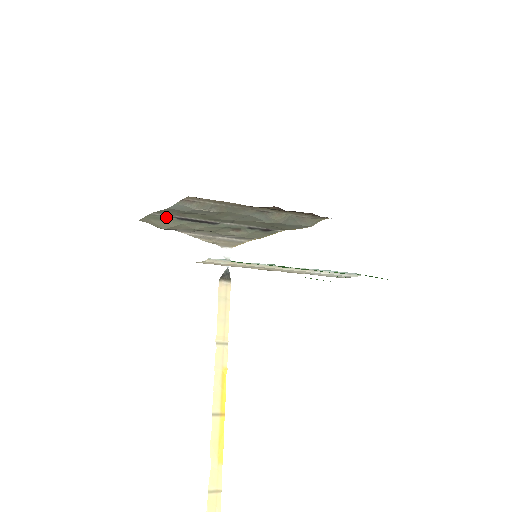
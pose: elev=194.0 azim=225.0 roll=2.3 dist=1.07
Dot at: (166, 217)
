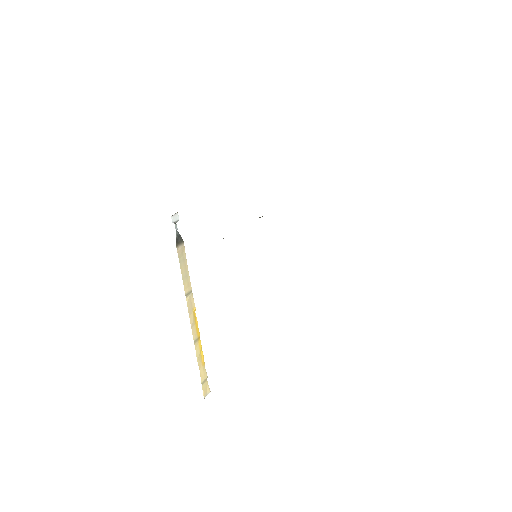
Dot at: occluded
